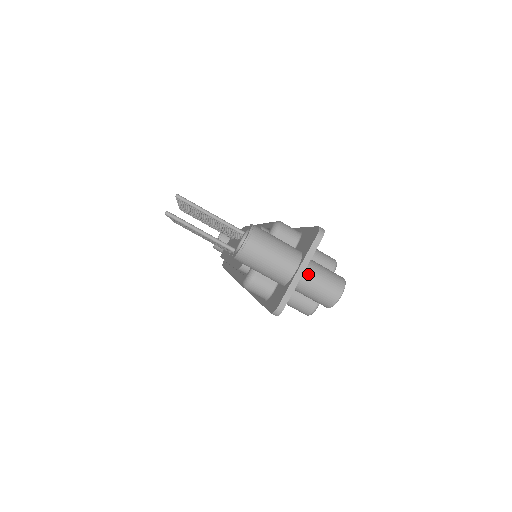
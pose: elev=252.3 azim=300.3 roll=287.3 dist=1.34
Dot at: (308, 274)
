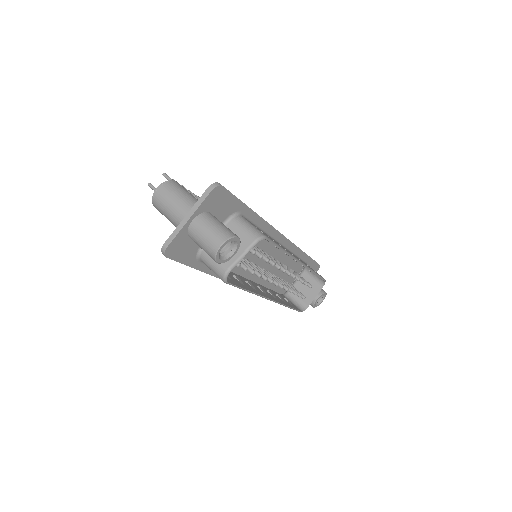
Dot at: (197, 222)
